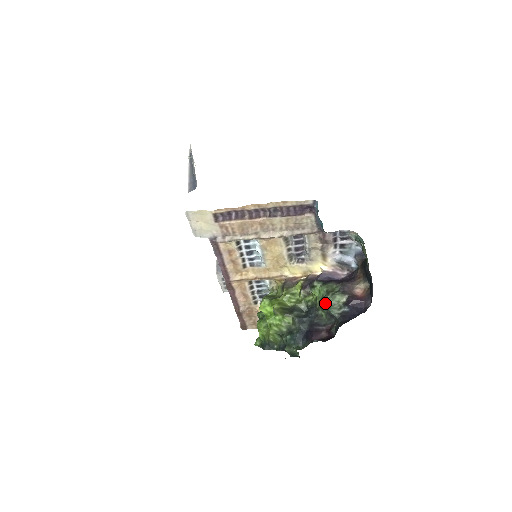
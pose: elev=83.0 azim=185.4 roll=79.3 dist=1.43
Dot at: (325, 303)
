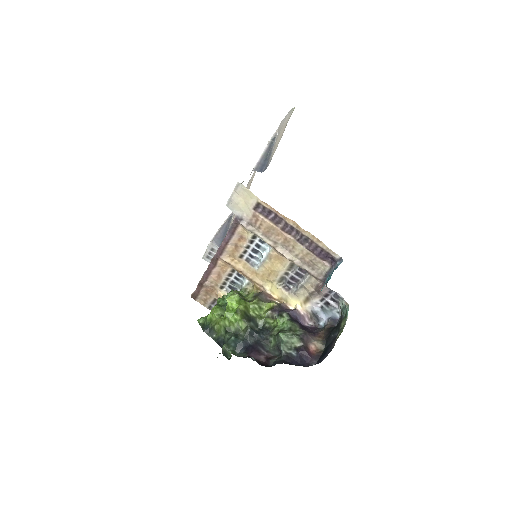
Dot at: (282, 336)
